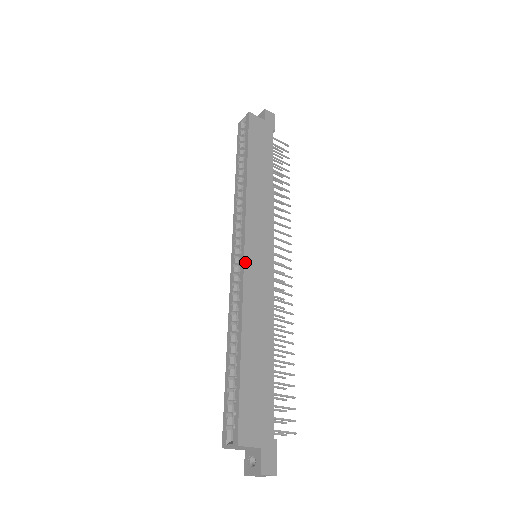
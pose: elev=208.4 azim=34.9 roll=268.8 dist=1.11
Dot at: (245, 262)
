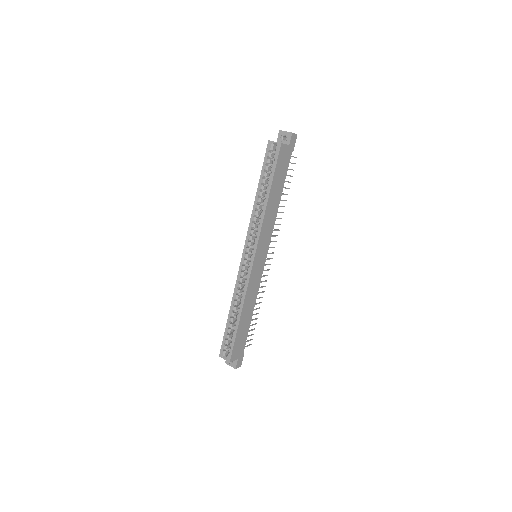
Dot at: (252, 270)
